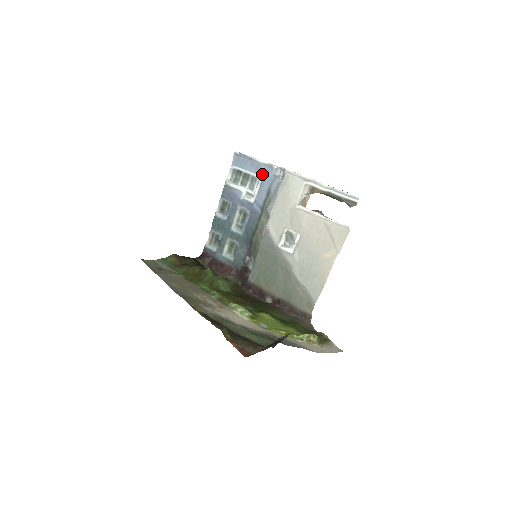
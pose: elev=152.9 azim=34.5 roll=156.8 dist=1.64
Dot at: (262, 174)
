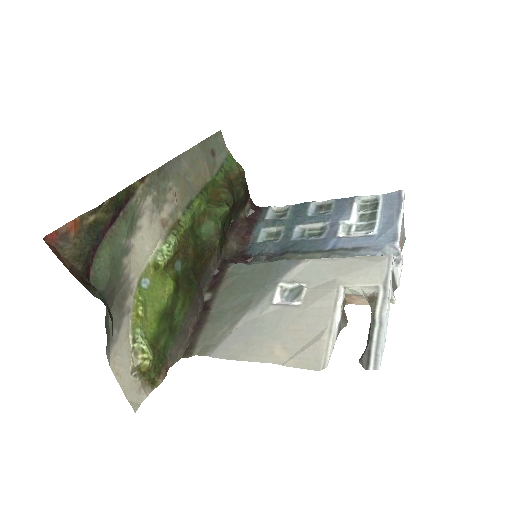
Dot at: (381, 232)
